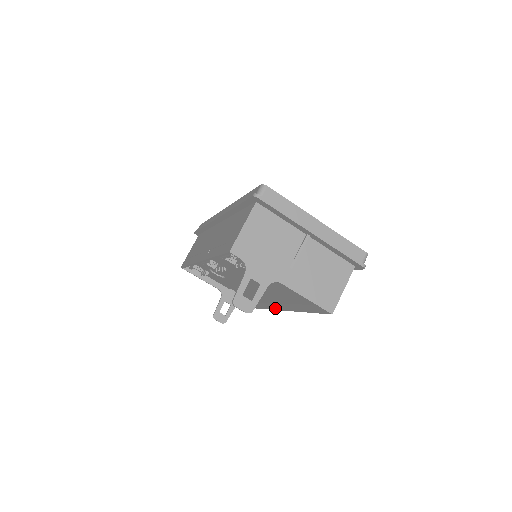
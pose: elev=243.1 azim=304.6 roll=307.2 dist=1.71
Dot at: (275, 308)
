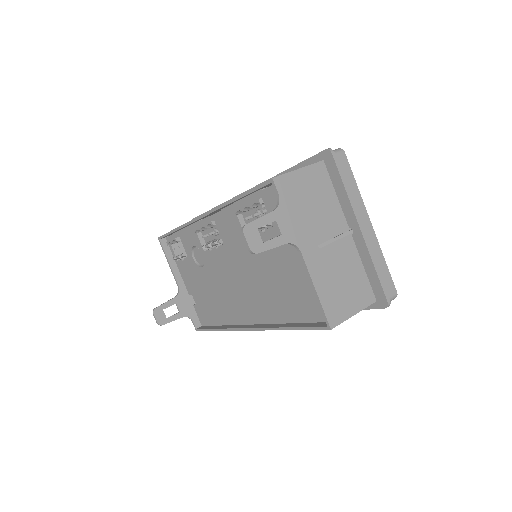
Dot at: (237, 327)
